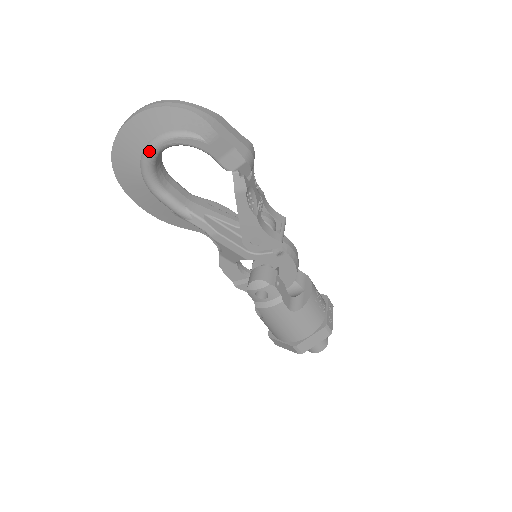
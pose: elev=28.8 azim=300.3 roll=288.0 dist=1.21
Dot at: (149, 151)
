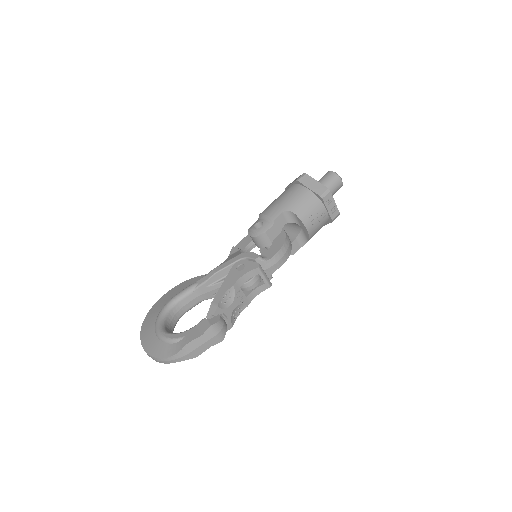
Dot at: occluded
